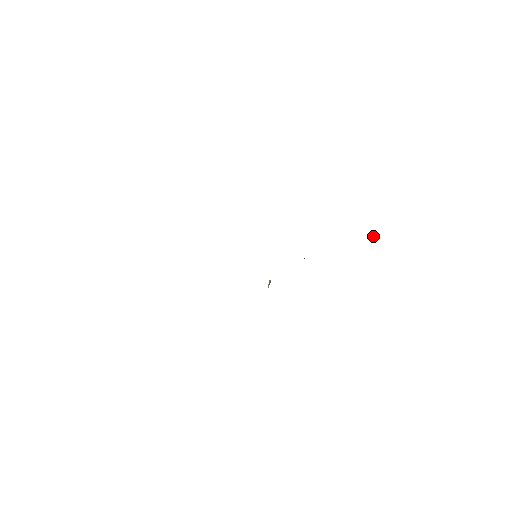
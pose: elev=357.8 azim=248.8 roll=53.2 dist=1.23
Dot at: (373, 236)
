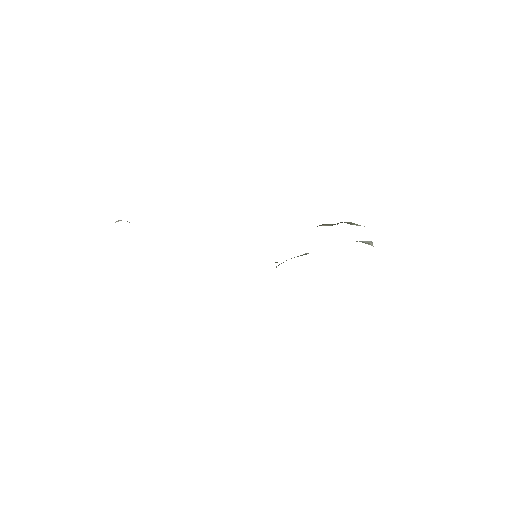
Dot at: (369, 242)
